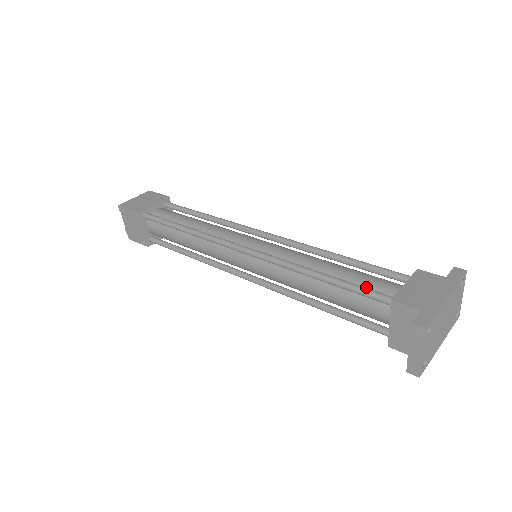
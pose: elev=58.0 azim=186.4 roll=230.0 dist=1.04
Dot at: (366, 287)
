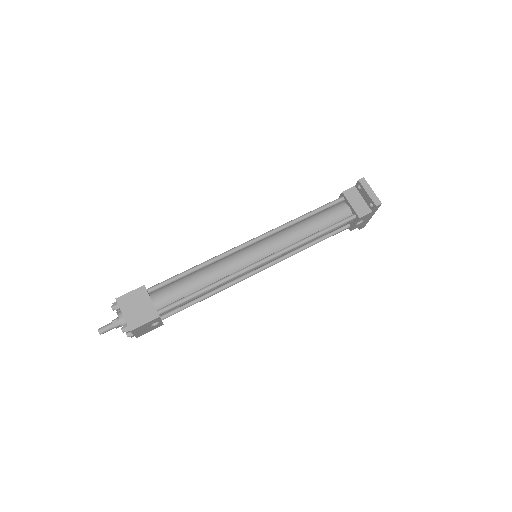
Dot at: (327, 209)
